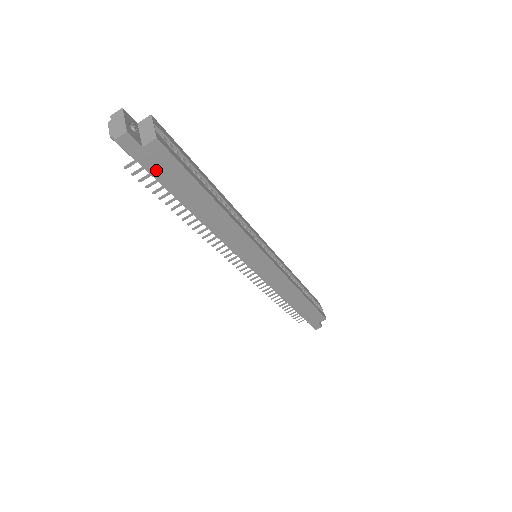
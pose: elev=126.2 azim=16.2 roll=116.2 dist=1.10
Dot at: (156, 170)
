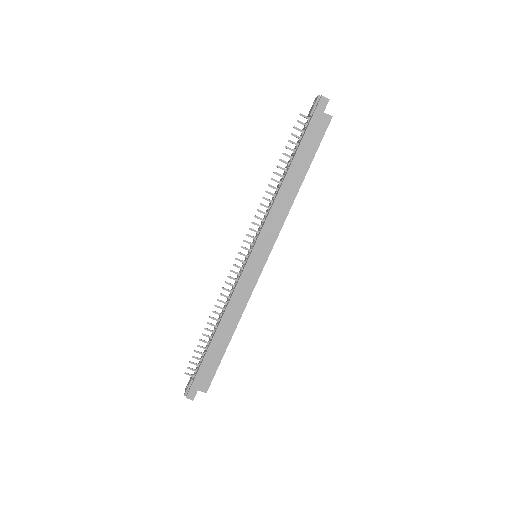
Dot at: (312, 128)
